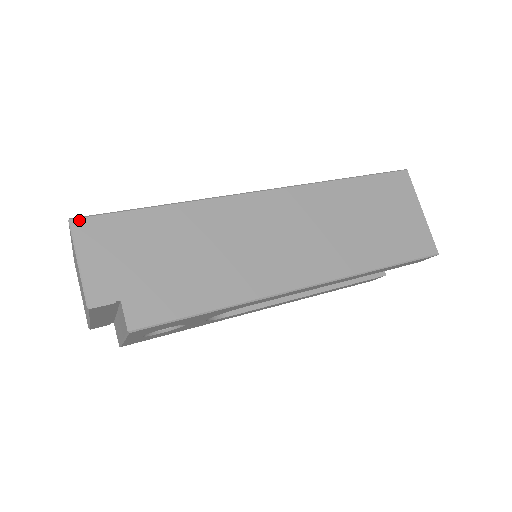
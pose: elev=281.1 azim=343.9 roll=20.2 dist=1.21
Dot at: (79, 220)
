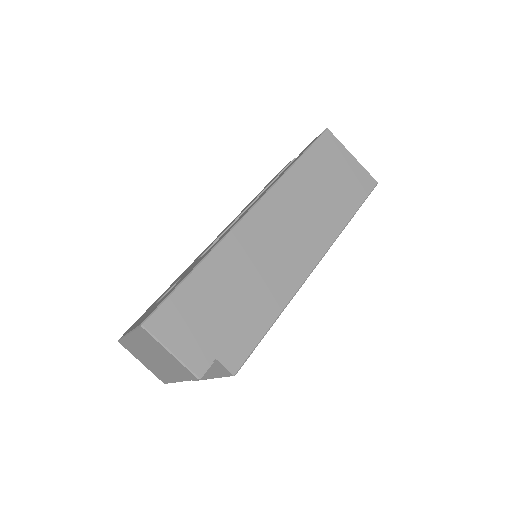
Dot at: (148, 321)
